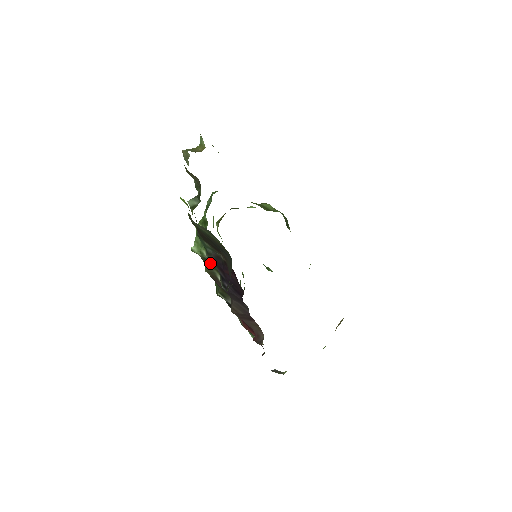
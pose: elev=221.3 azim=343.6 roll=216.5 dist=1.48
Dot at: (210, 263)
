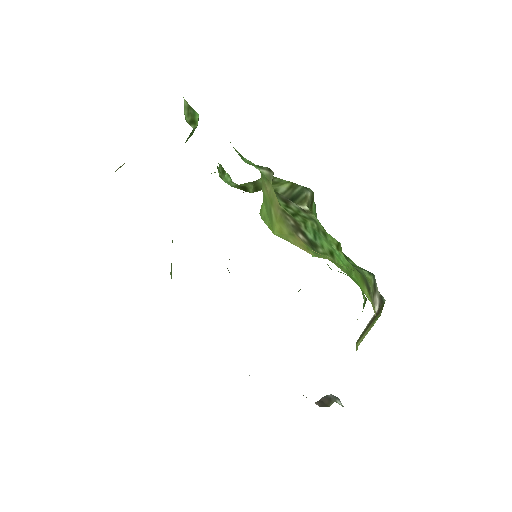
Dot at: occluded
